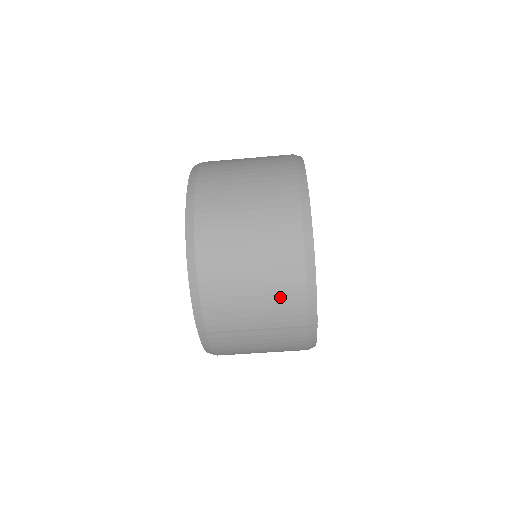
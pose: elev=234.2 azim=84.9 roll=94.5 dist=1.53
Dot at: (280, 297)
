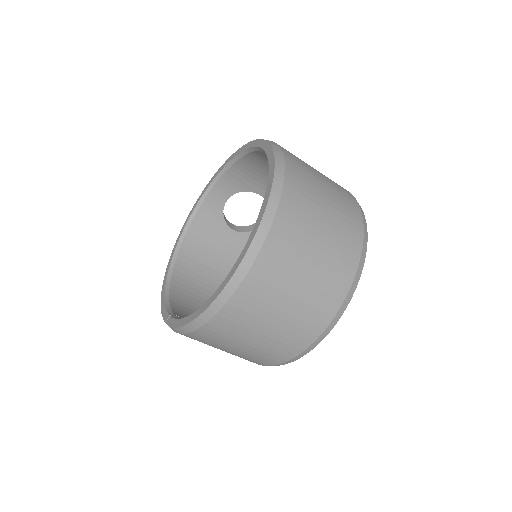
Dot at: (247, 358)
